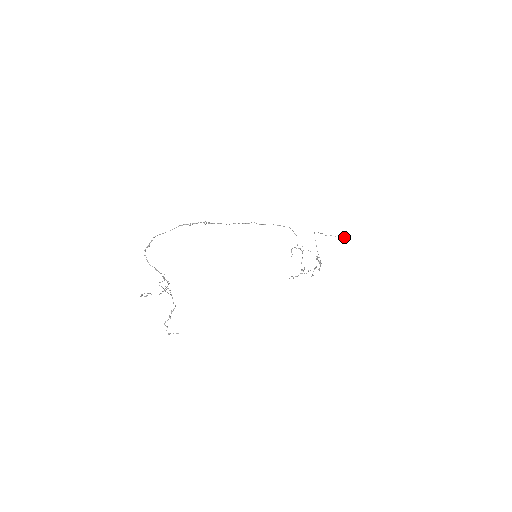
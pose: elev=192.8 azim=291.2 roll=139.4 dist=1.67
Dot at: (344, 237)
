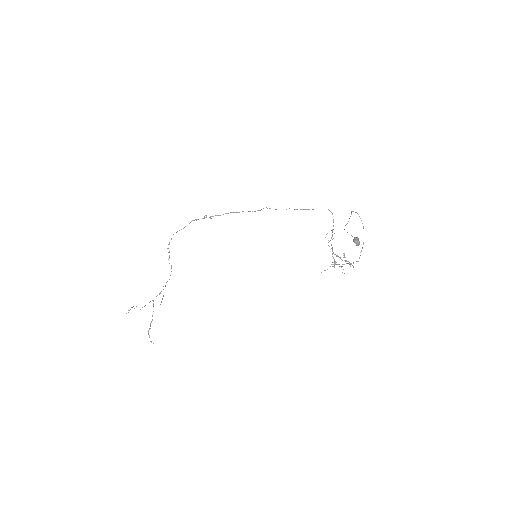
Dot at: (355, 240)
